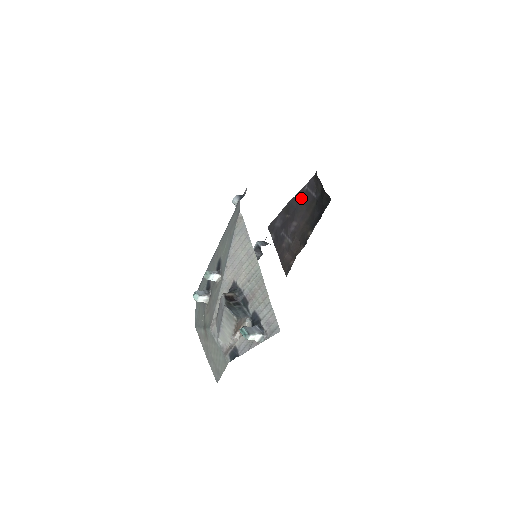
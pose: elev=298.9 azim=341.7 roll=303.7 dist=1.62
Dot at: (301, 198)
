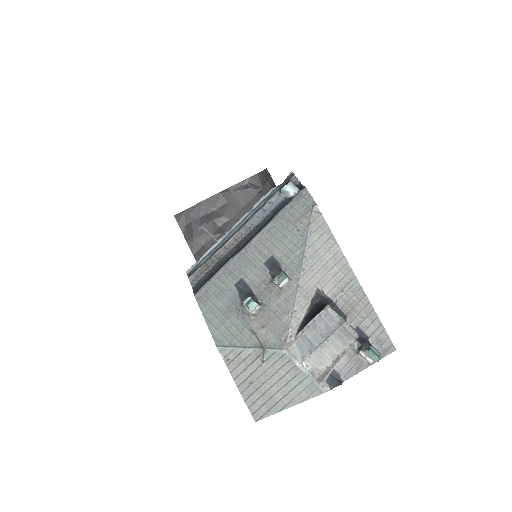
Dot at: (237, 193)
